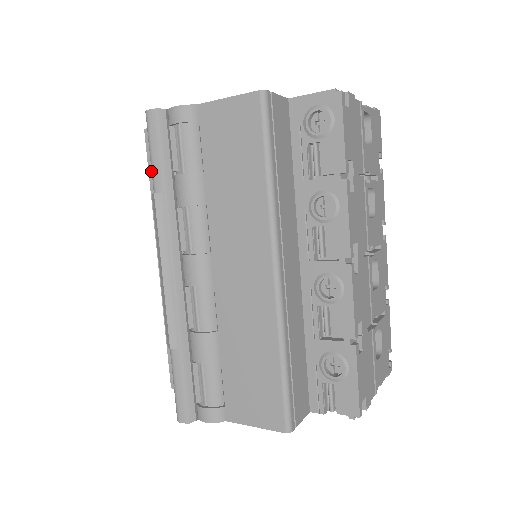
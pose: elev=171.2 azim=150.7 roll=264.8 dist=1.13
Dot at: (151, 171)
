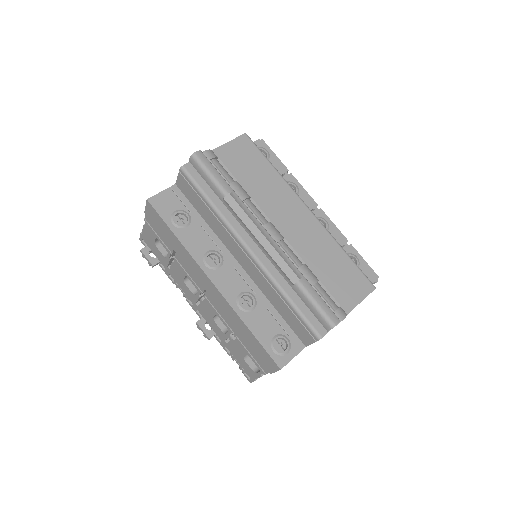
Dot at: (169, 223)
